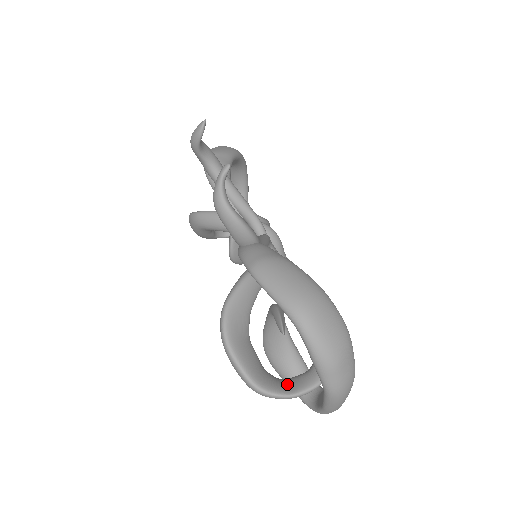
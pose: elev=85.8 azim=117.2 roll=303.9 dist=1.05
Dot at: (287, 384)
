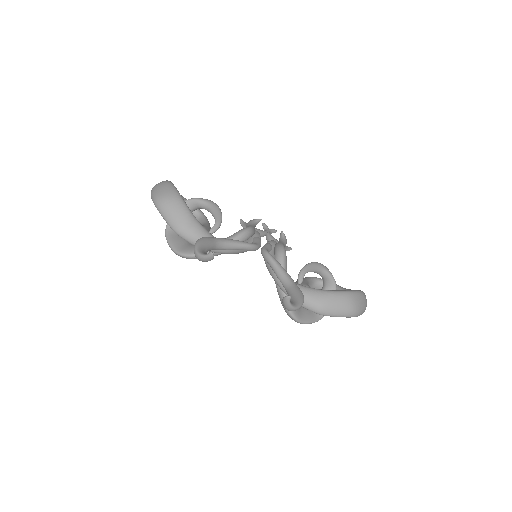
Dot at: occluded
